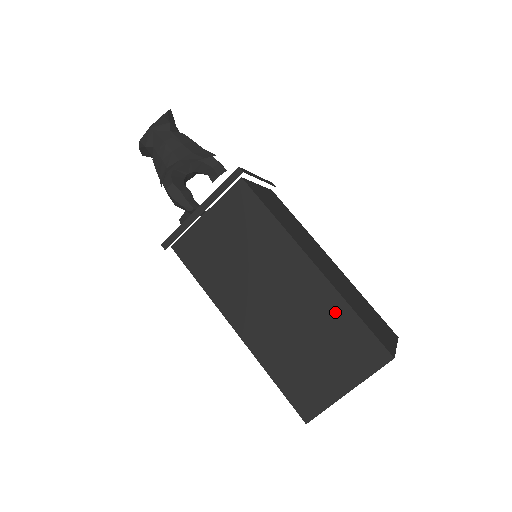
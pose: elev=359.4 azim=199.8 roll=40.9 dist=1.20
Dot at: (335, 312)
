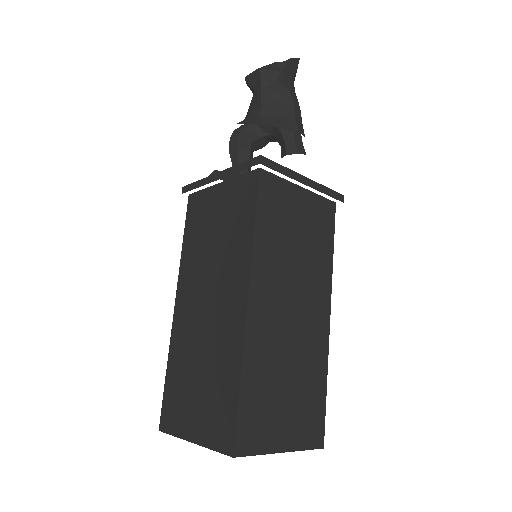
Dot at: (229, 365)
